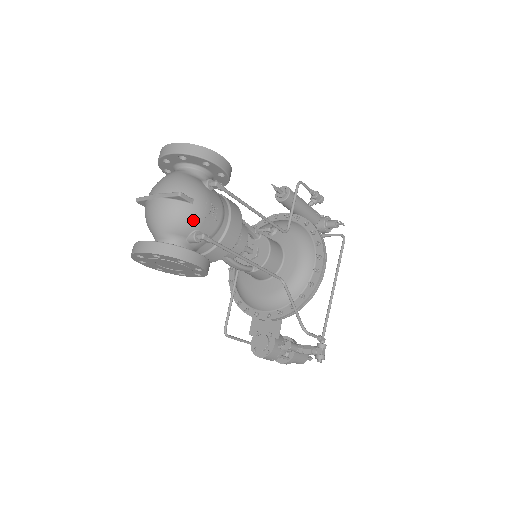
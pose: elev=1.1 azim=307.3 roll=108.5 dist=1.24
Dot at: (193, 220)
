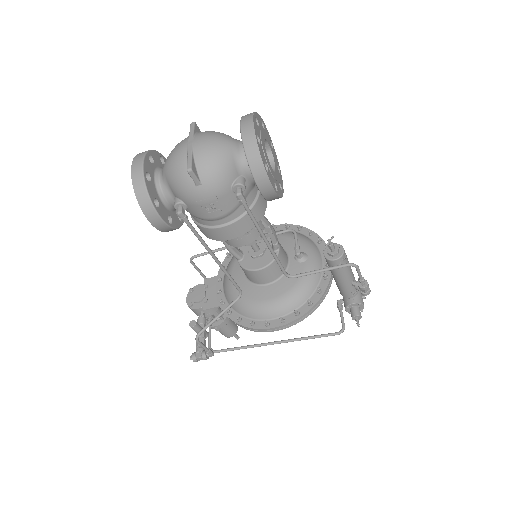
Dot at: (186, 195)
